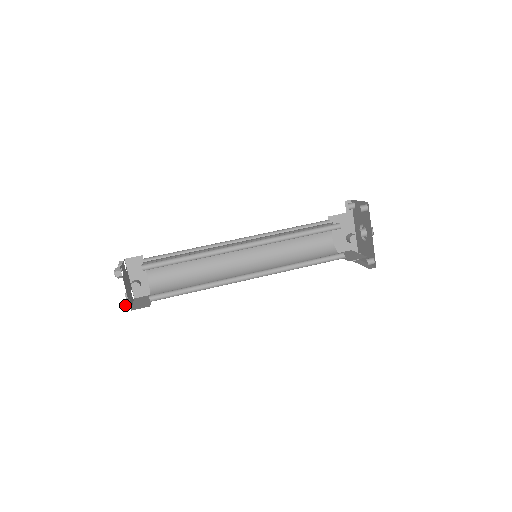
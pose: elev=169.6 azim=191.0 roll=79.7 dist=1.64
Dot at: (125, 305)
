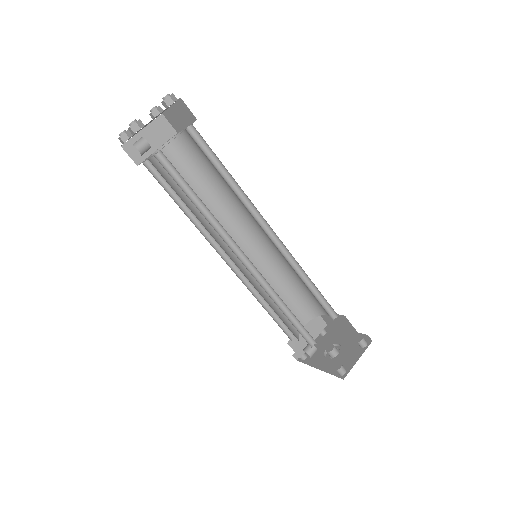
Dot at: (120, 139)
